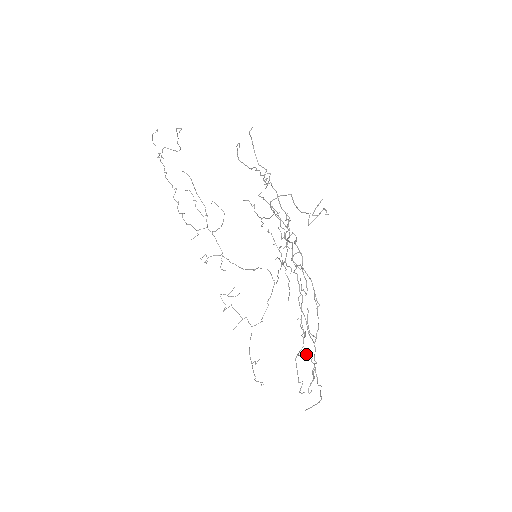
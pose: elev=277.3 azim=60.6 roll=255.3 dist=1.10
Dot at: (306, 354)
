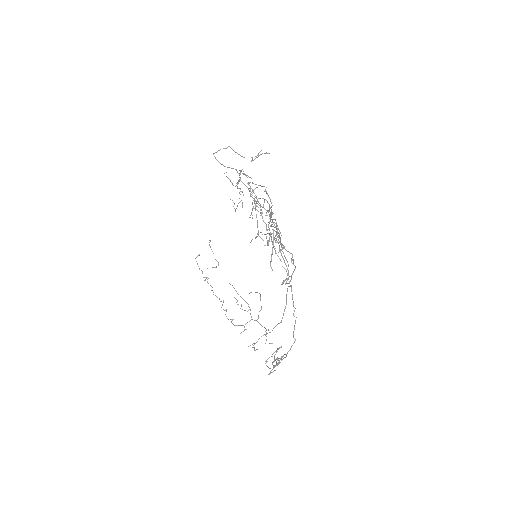
Dot at: (275, 241)
